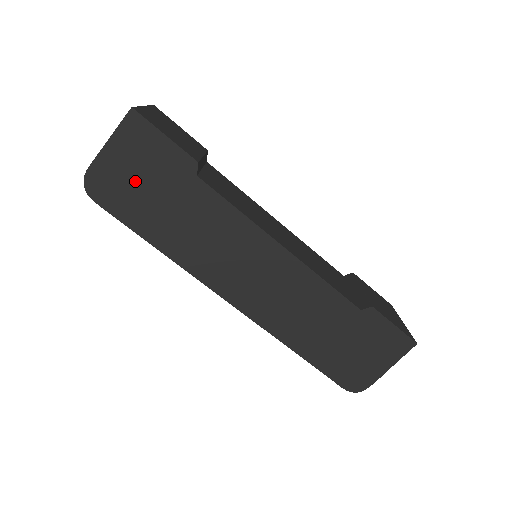
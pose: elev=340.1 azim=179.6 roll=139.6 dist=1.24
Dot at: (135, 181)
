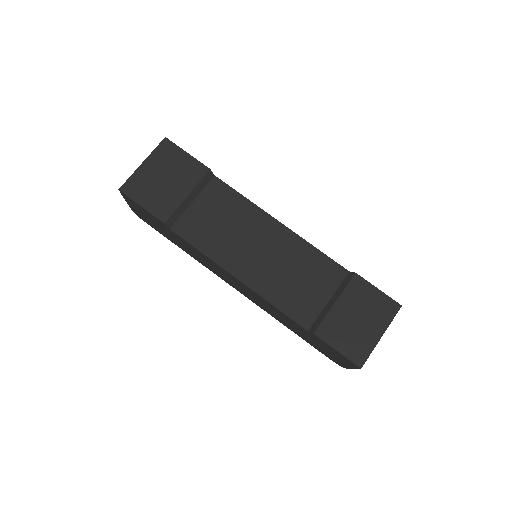
Dot at: (150, 221)
